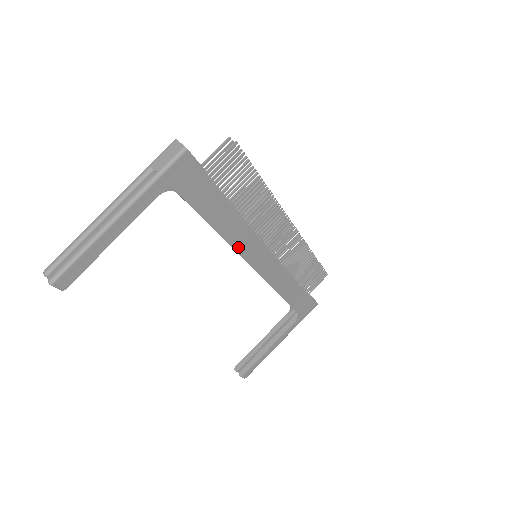
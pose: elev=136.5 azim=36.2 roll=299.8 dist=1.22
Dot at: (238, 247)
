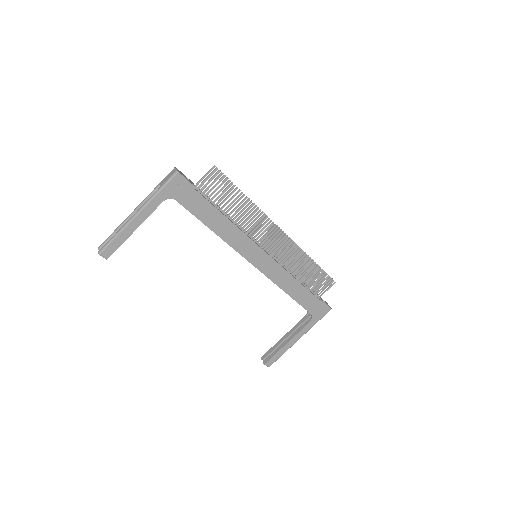
Dot at: (234, 245)
